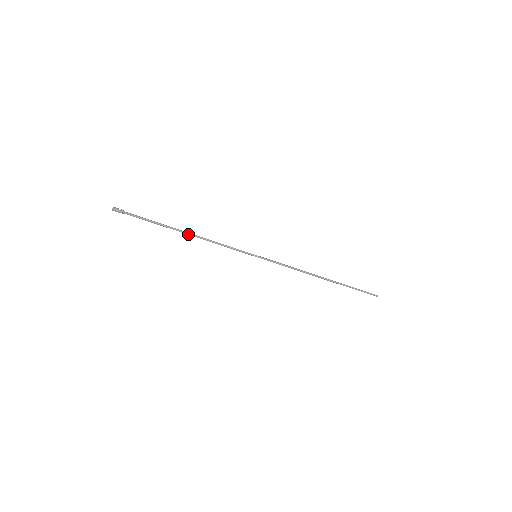
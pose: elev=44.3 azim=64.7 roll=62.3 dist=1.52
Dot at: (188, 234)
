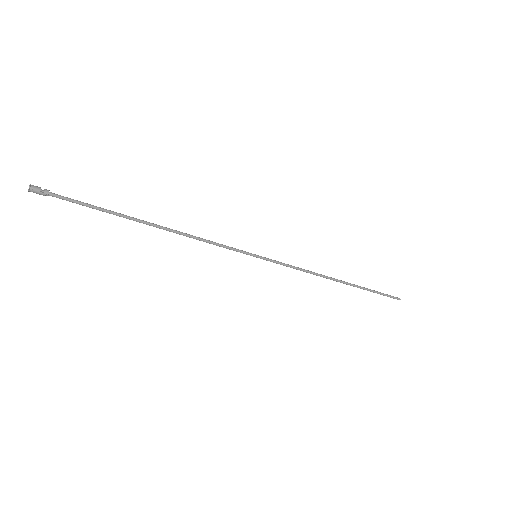
Dot at: (158, 227)
